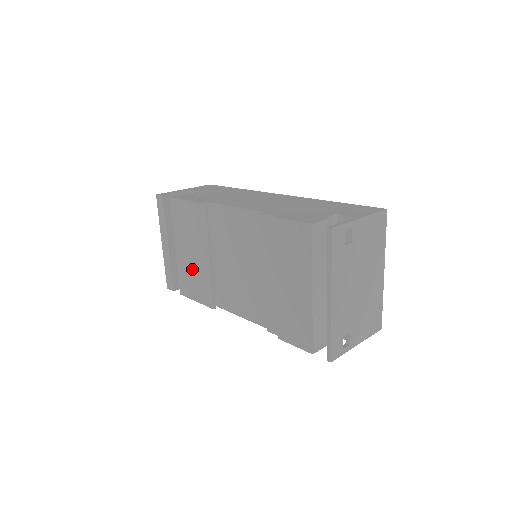
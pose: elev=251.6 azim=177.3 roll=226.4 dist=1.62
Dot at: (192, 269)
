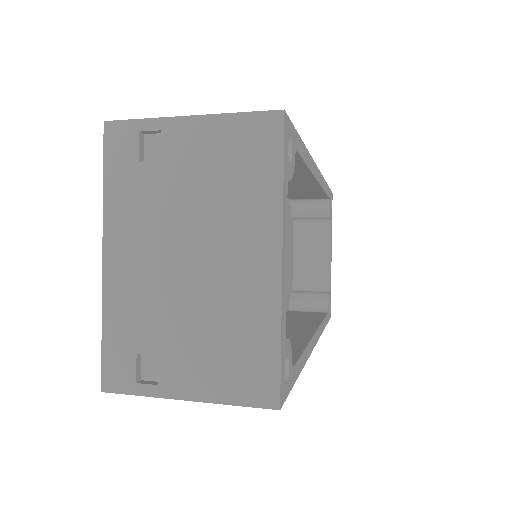
Dot at: occluded
